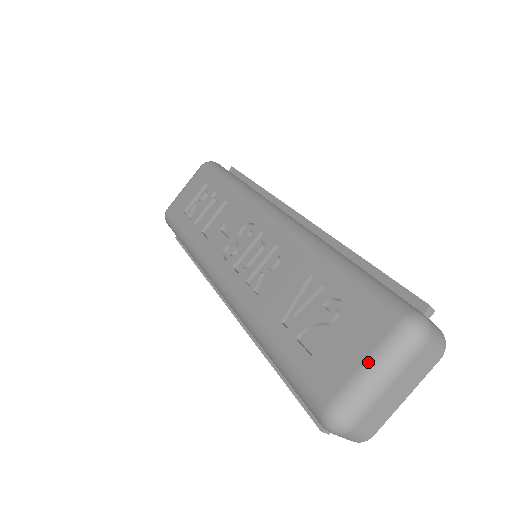
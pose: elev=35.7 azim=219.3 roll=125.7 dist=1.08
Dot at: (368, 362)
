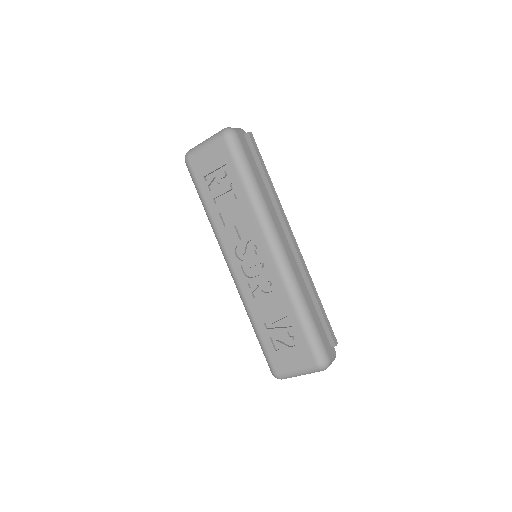
Dot at: (299, 370)
